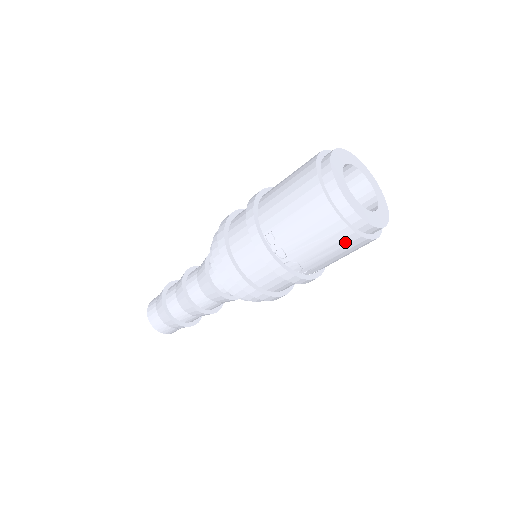
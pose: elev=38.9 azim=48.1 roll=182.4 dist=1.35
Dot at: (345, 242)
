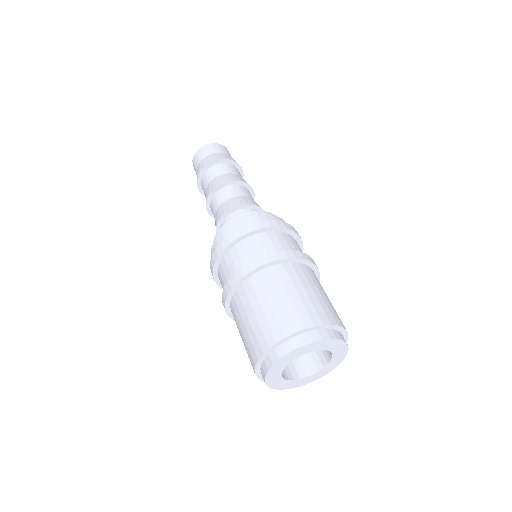
Dot at: occluded
